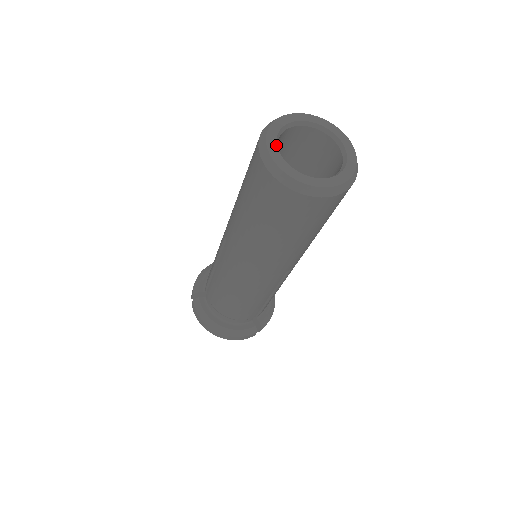
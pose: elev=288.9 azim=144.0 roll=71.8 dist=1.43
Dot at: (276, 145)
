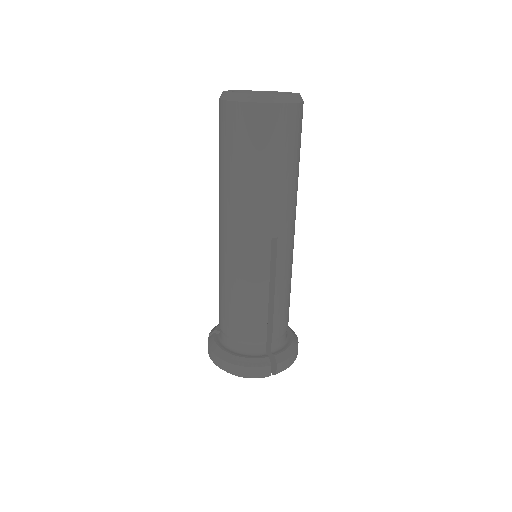
Dot at: (231, 91)
